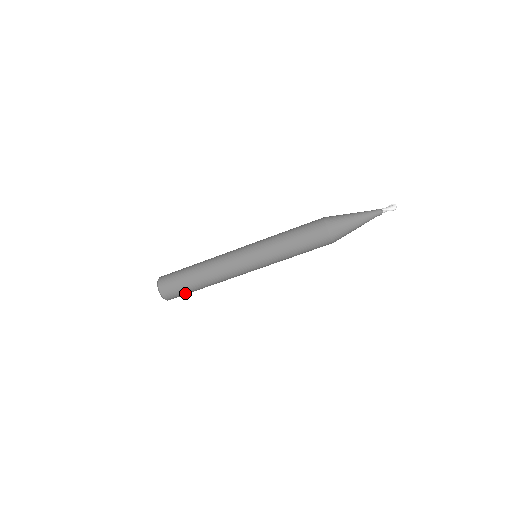
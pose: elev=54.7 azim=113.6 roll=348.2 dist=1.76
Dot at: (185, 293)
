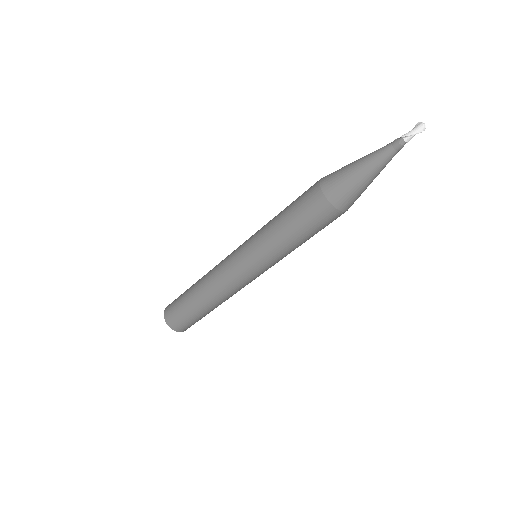
Dot at: (193, 320)
